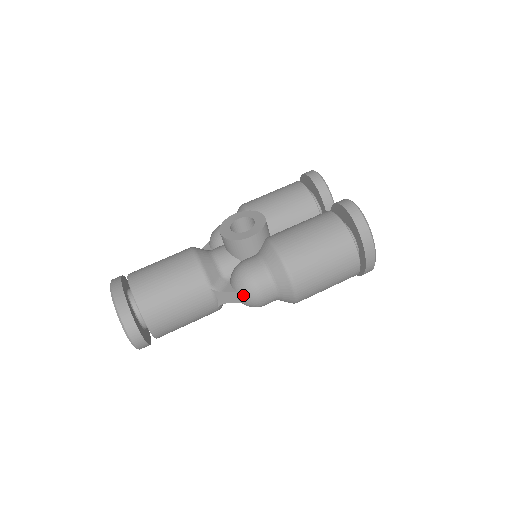
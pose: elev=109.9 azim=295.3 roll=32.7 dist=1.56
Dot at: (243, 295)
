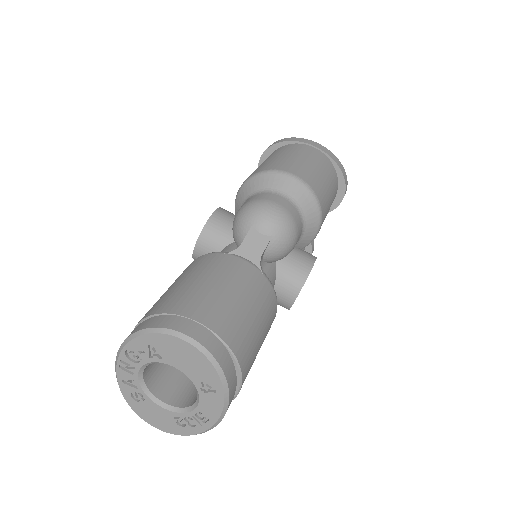
Dot at: (258, 218)
